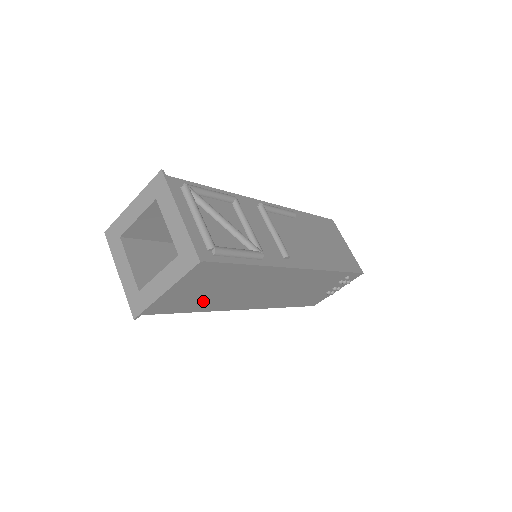
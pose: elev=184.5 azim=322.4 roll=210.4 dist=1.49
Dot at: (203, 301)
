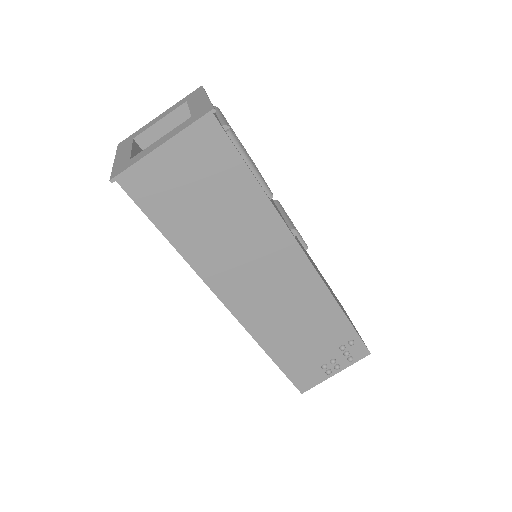
Dot at: (189, 224)
